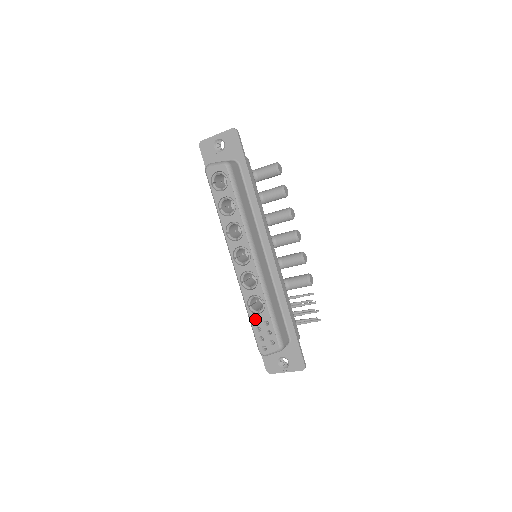
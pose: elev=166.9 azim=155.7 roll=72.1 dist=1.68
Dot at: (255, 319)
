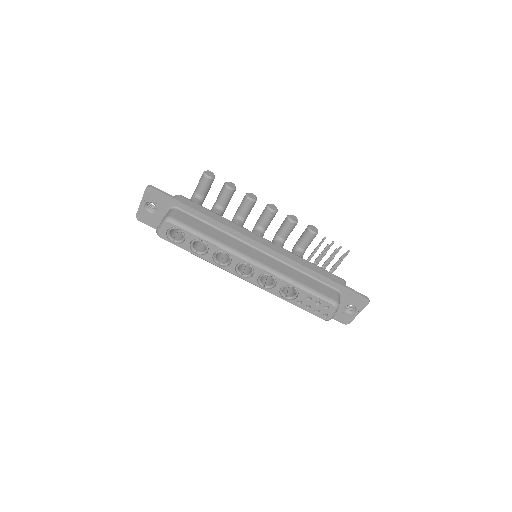
Dot at: (299, 302)
